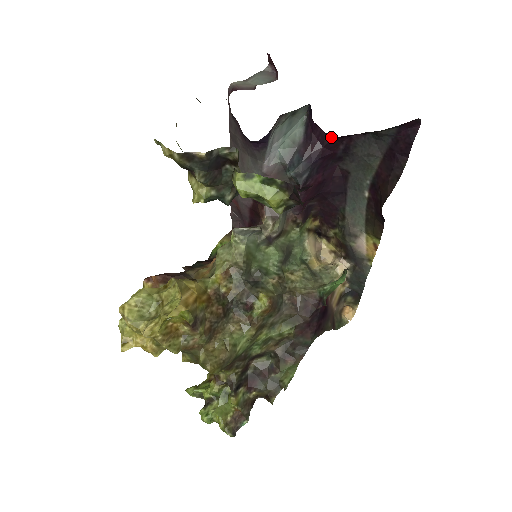
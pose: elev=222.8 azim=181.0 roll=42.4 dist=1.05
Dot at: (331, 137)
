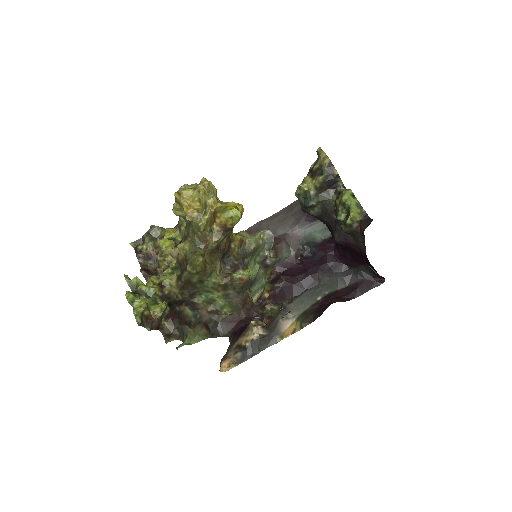
Dot at: (336, 253)
